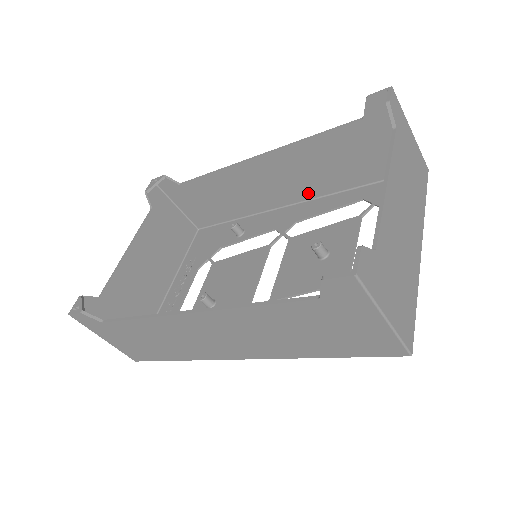
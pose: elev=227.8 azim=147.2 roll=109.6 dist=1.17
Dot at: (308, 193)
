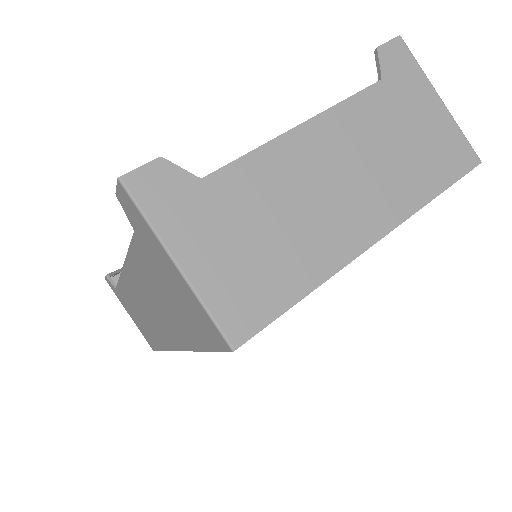
Dot at: occluded
